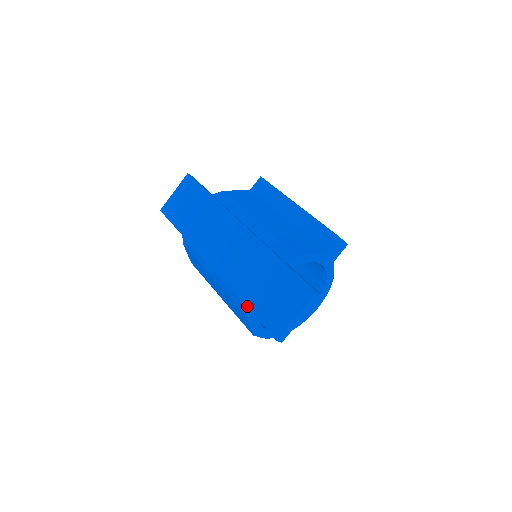
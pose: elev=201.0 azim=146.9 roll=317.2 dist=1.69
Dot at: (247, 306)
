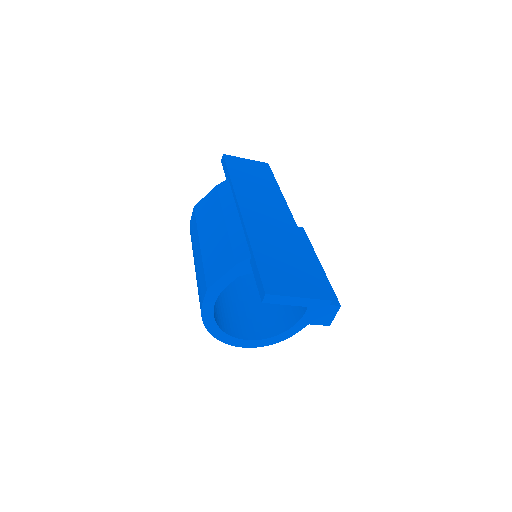
Dot at: (255, 254)
